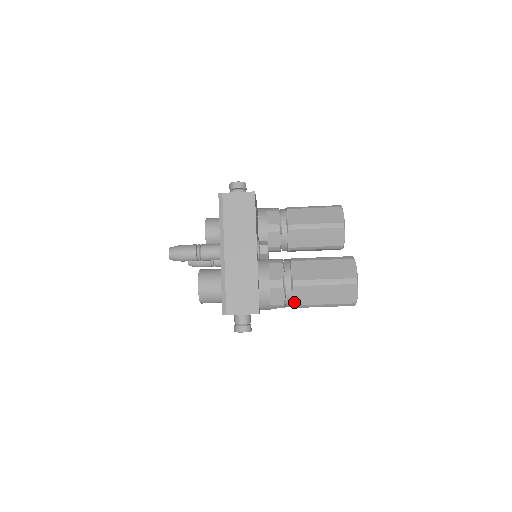
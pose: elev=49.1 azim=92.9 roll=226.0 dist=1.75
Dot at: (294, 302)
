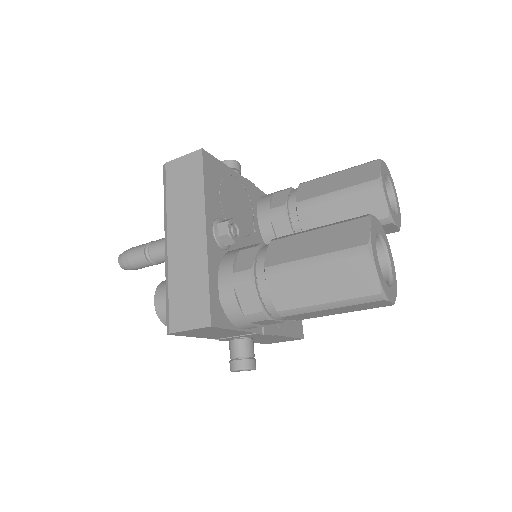
Dot at: (276, 305)
